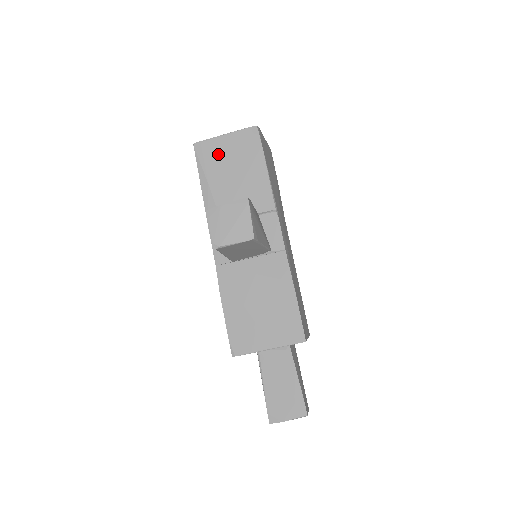
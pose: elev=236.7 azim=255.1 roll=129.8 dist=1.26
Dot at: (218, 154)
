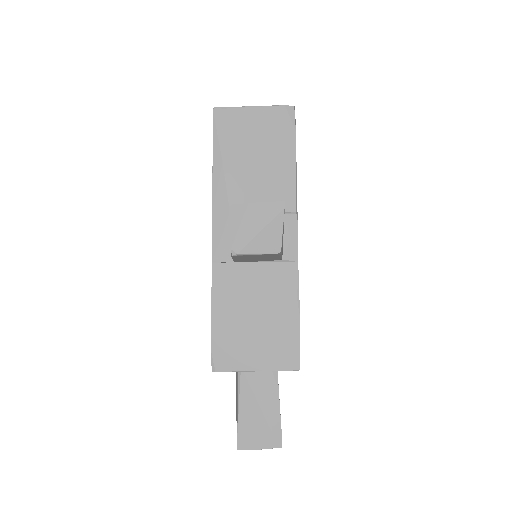
Dot at: (241, 129)
